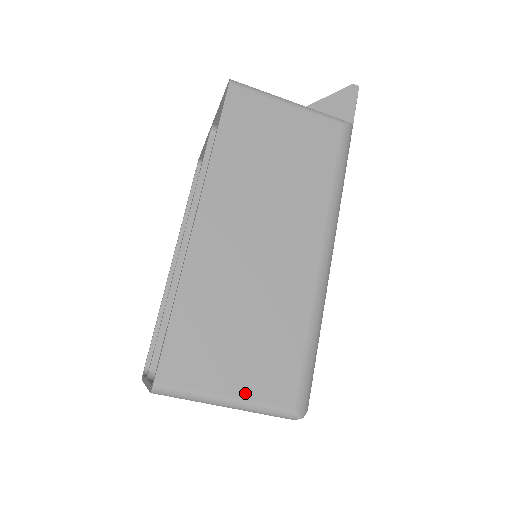
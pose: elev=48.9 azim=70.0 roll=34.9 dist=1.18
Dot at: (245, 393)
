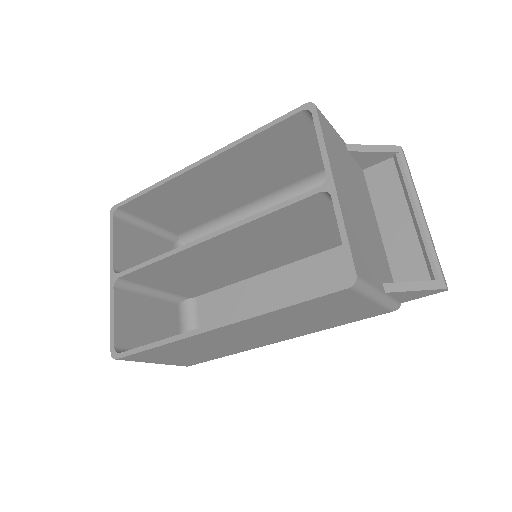
Dot at: (166, 363)
